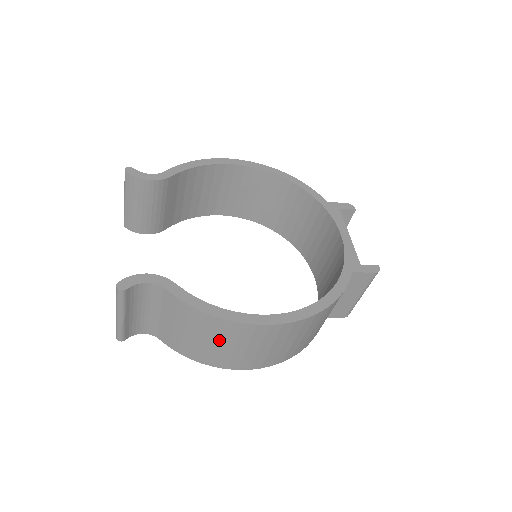
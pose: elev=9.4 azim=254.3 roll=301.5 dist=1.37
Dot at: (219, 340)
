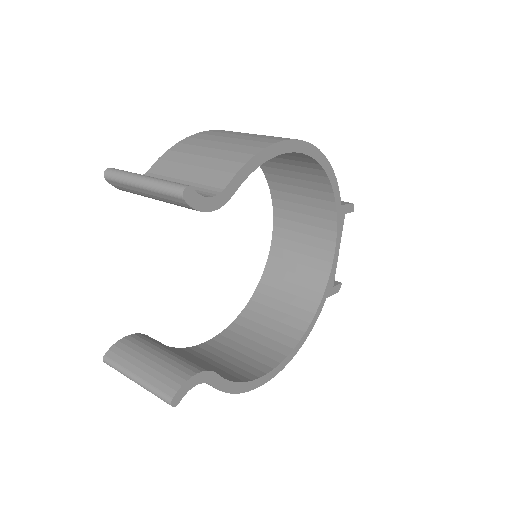
Dot at: occluded
